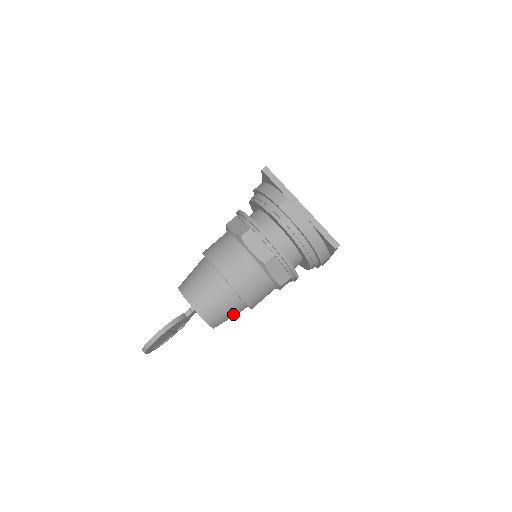
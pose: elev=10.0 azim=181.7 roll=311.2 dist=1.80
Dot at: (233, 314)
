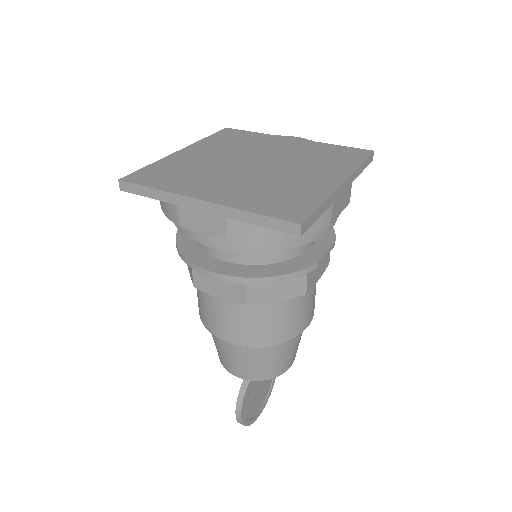
Dot at: (292, 347)
